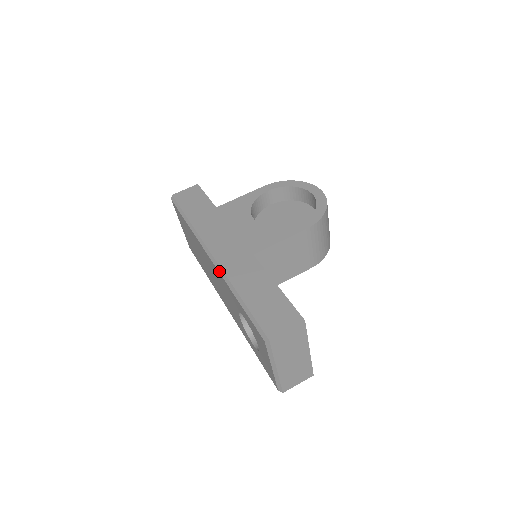
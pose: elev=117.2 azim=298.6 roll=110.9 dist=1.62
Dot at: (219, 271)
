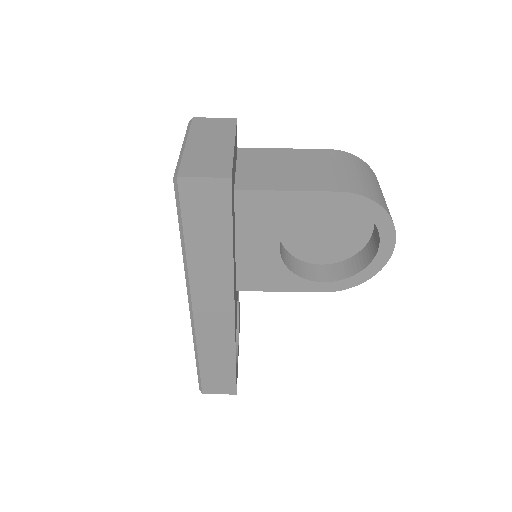
Dot at: (192, 328)
